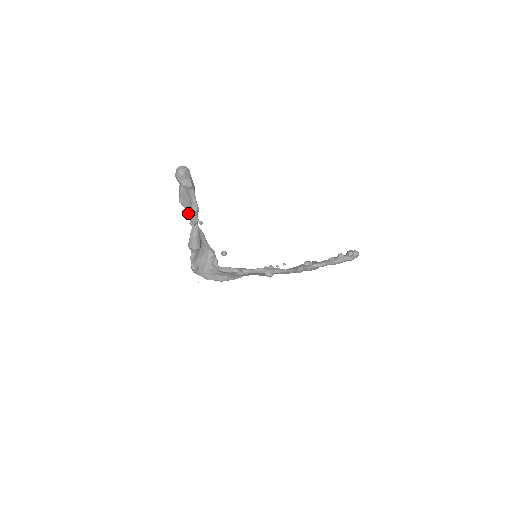
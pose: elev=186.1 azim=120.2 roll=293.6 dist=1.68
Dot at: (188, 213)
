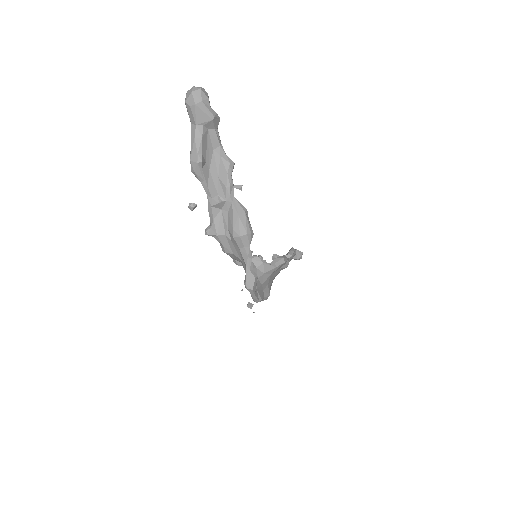
Dot at: (209, 185)
